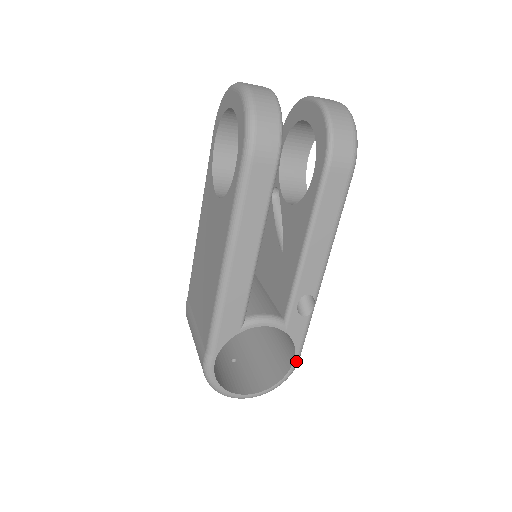
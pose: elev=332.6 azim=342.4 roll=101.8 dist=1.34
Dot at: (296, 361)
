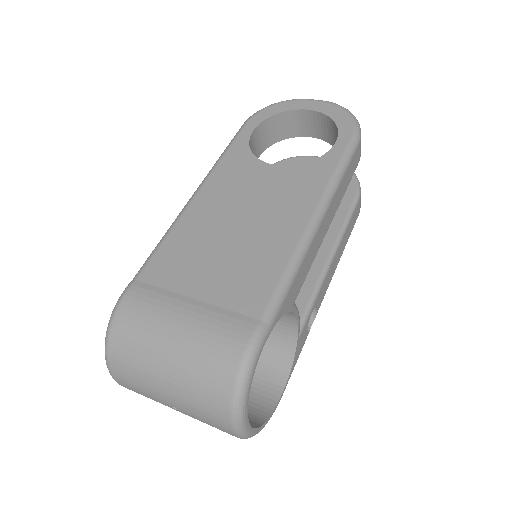
Dot at: (282, 395)
